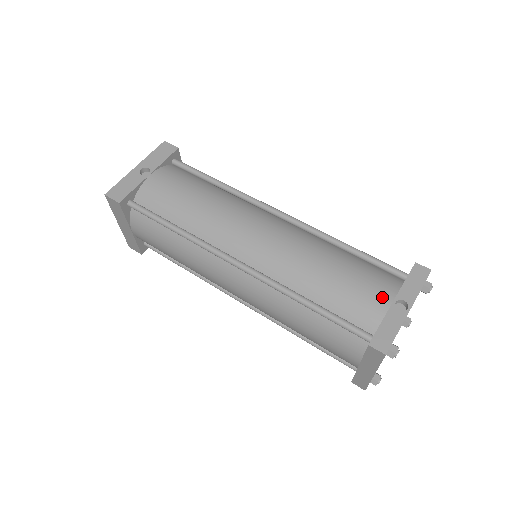
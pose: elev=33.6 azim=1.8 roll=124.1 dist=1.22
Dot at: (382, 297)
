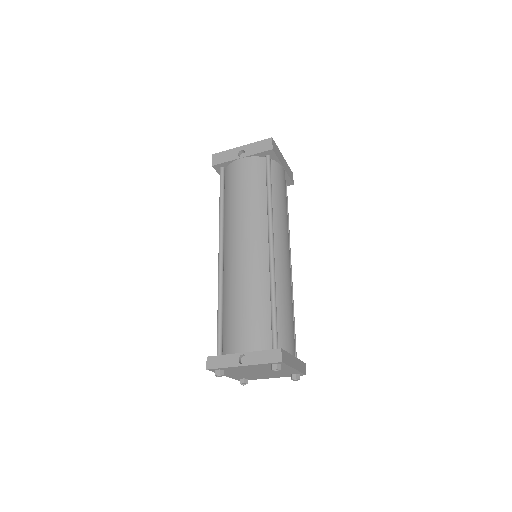
Dot at: (242, 344)
